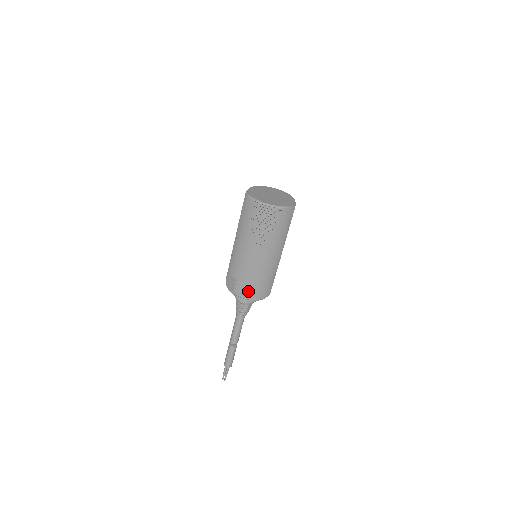
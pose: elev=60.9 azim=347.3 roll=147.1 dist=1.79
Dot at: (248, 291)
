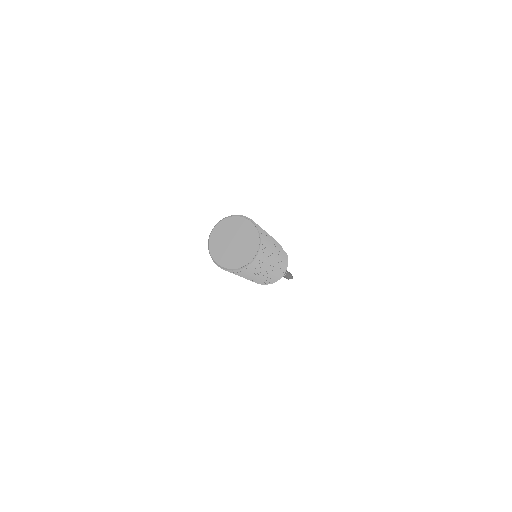
Dot at: occluded
